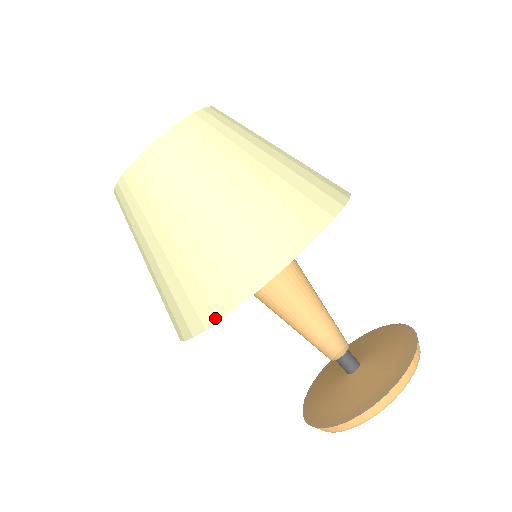
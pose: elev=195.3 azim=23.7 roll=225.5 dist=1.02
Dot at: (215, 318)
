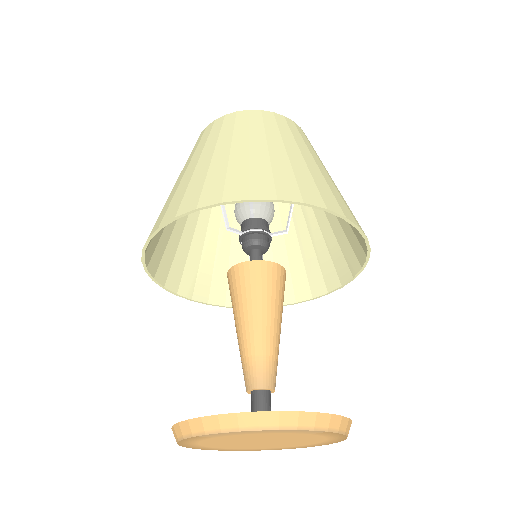
Dot at: (296, 199)
